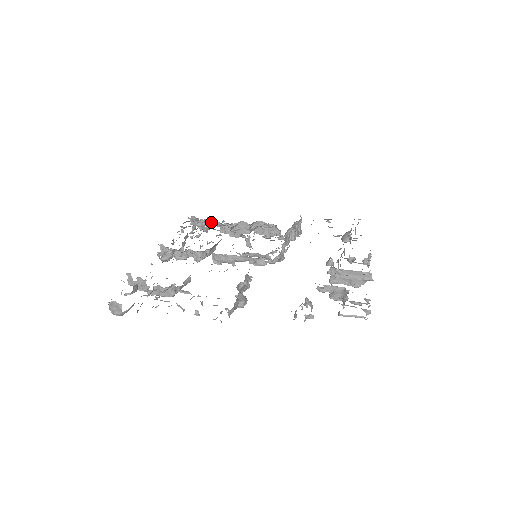
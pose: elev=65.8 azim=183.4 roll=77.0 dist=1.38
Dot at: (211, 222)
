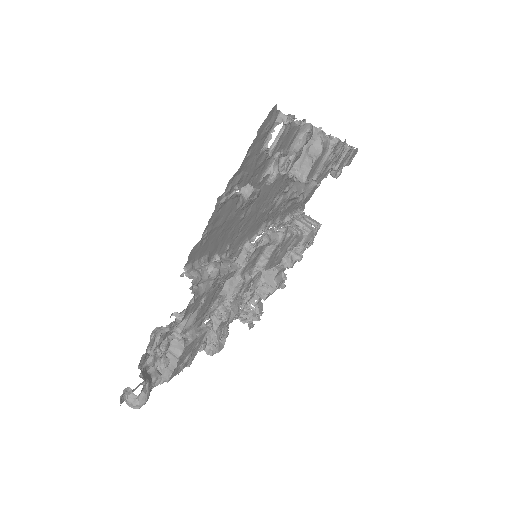
Dot at: (252, 302)
